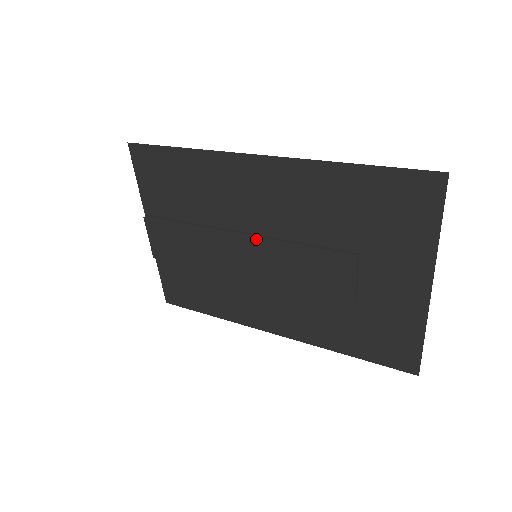
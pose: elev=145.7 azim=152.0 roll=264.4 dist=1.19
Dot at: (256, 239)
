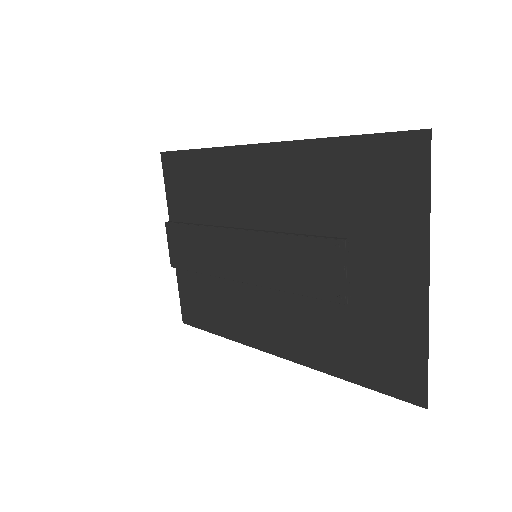
Dot at: (253, 232)
